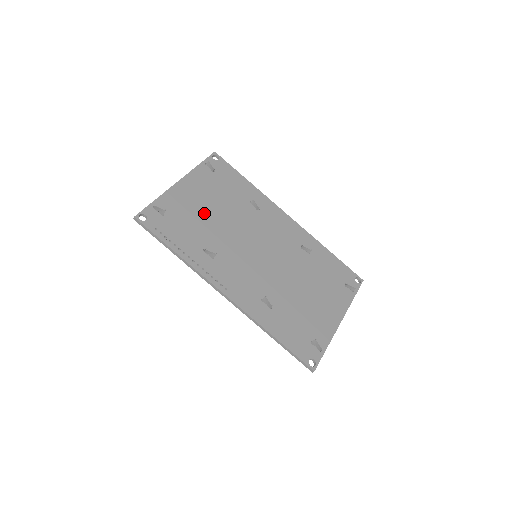
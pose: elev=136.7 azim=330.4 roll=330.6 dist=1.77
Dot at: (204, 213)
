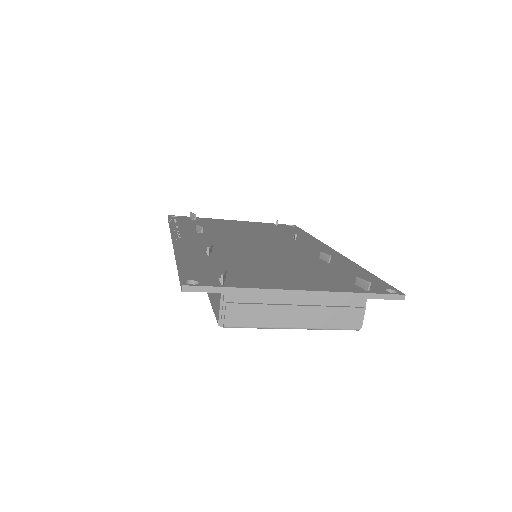
Dot at: (232, 227)
